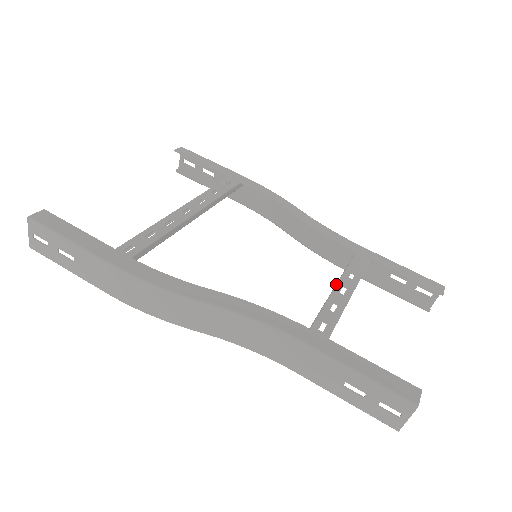
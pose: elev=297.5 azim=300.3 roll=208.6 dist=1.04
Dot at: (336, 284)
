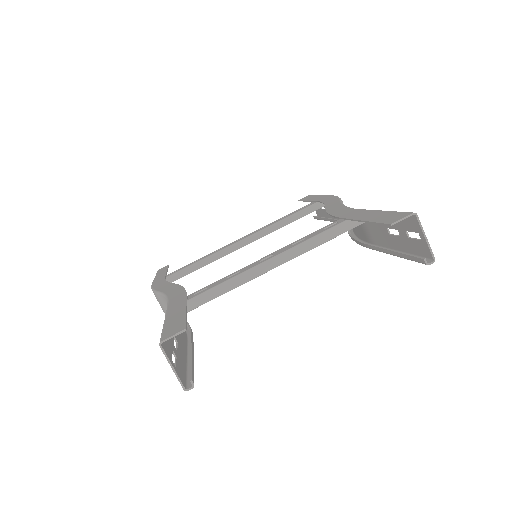
Dot at: (269, 255)
